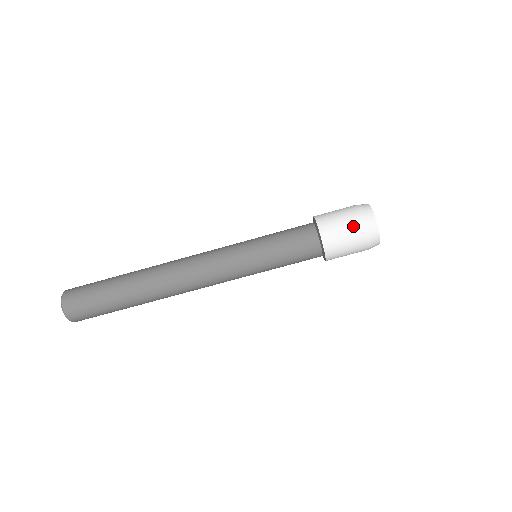
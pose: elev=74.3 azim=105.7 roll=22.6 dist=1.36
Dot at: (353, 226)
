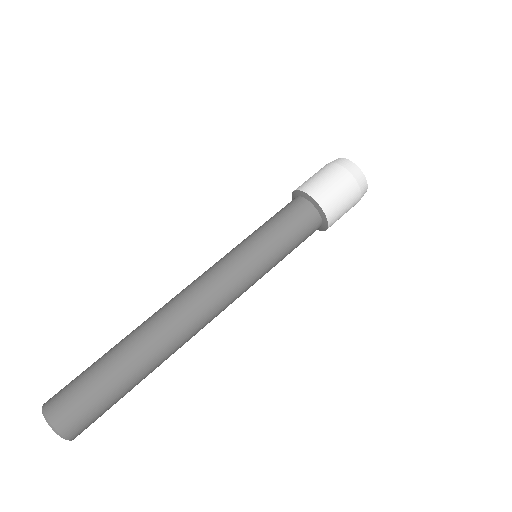
Dot at: (325, 170)
